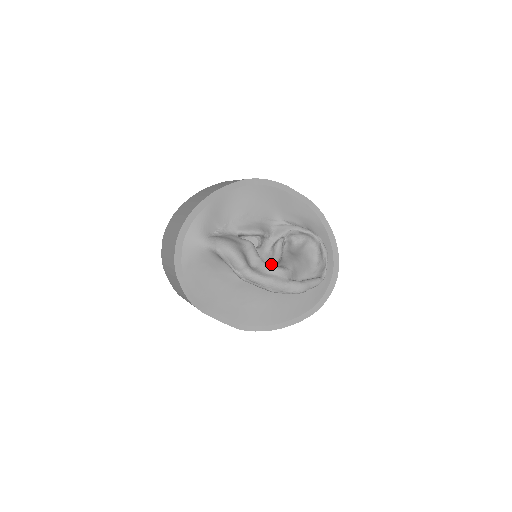
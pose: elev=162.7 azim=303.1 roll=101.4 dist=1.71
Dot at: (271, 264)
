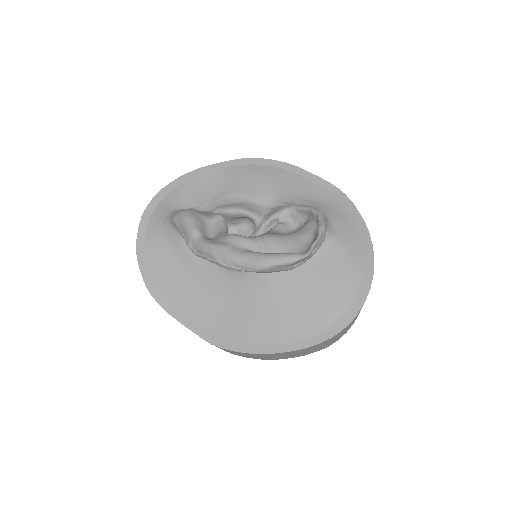
Dot at: occluded
